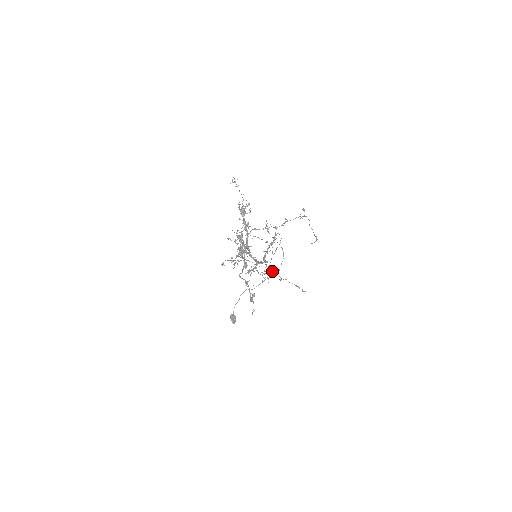
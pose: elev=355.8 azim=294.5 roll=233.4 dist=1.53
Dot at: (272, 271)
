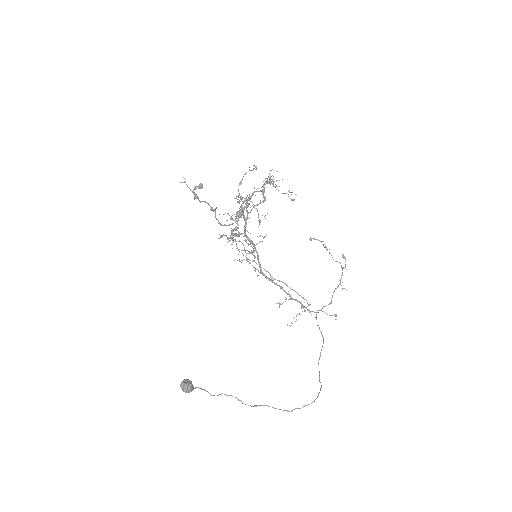
Dot at: (251, 252)
